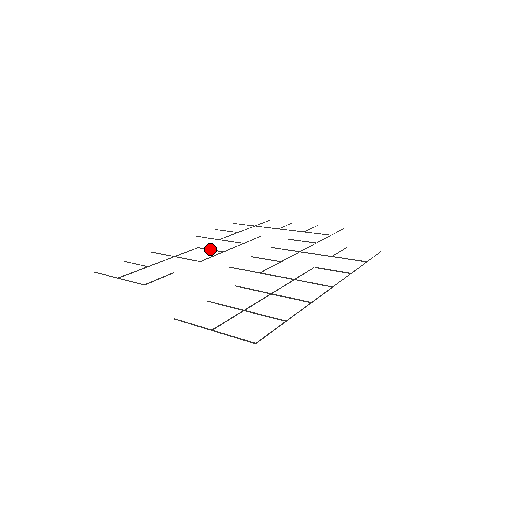
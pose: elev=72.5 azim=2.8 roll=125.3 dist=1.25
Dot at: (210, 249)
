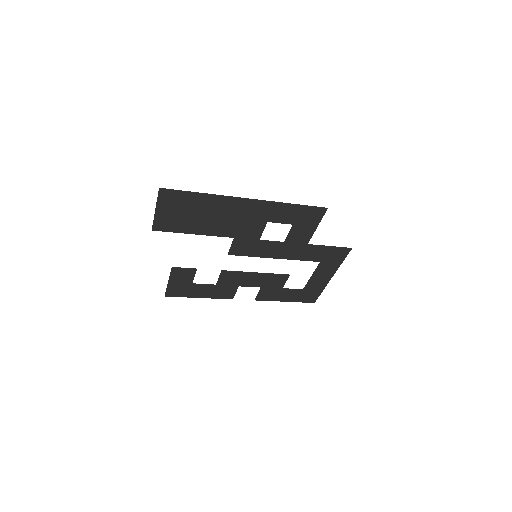
Dot at: (242, 279)
